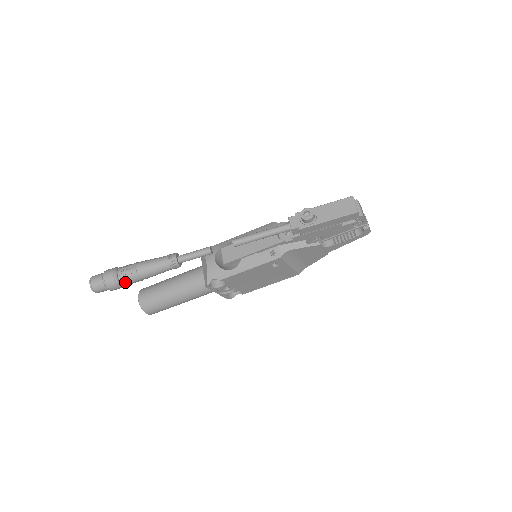
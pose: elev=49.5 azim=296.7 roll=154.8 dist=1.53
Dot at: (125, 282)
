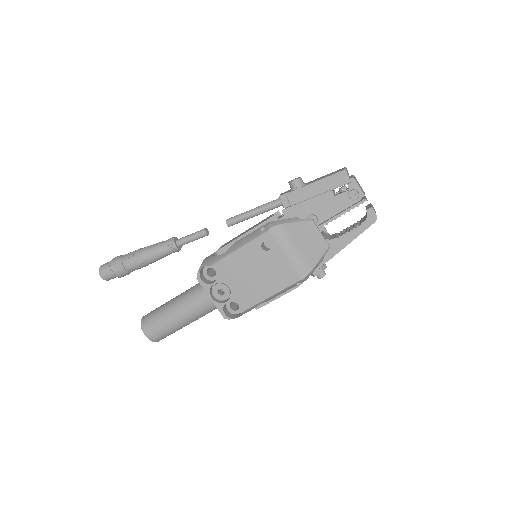
Dot at: (126, 262)
